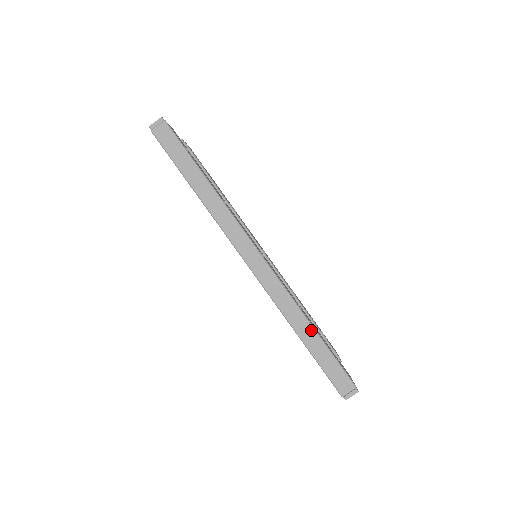
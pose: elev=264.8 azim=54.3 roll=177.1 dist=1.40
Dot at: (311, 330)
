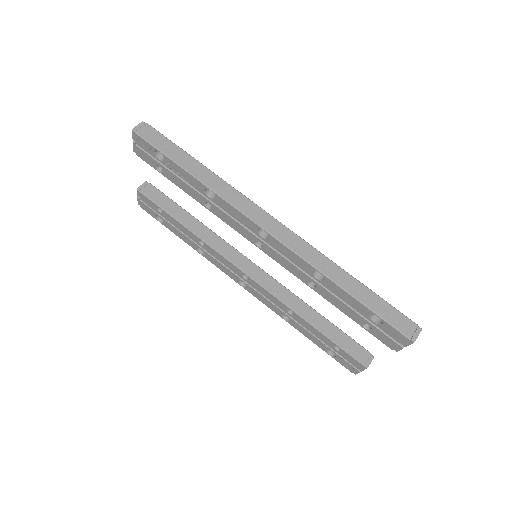
Dot at: (350, 278)
